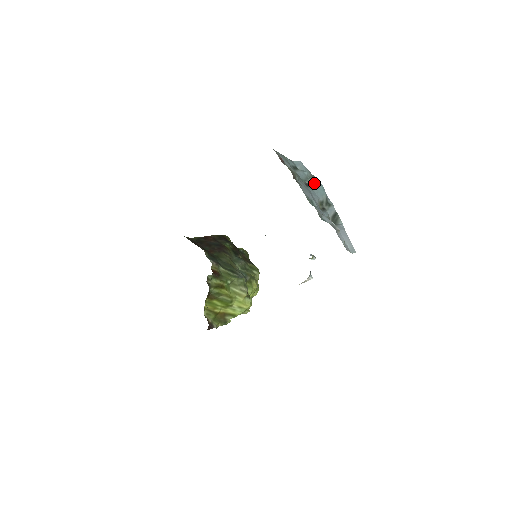
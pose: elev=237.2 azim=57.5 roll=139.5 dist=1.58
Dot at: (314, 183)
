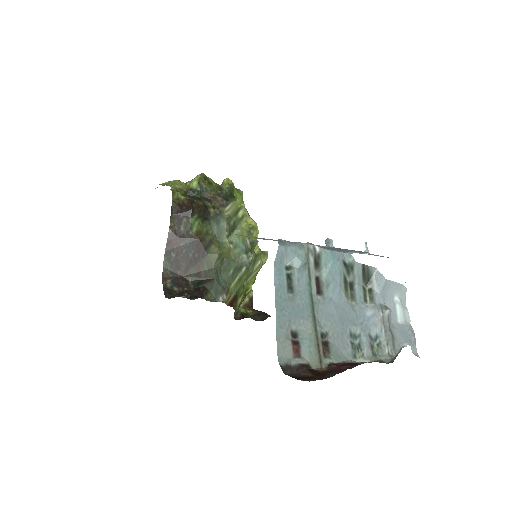
Dot at: (319, 263)
